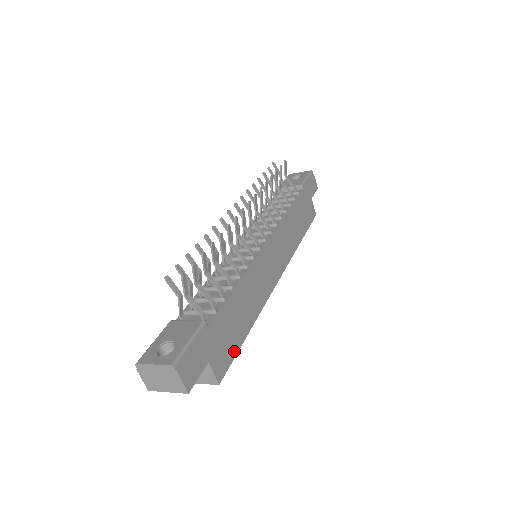
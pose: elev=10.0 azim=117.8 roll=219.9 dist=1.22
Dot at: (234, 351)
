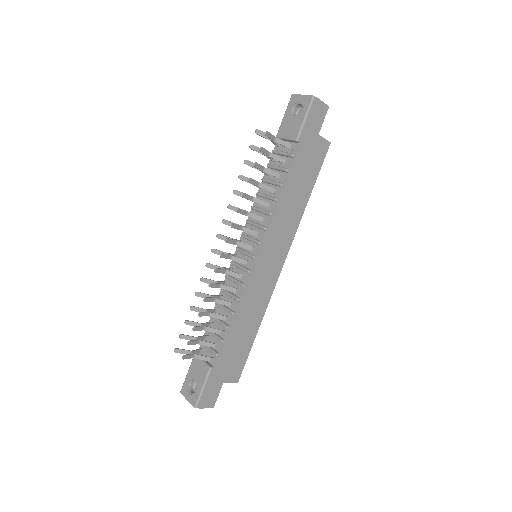
Dot at: (245, 357)
